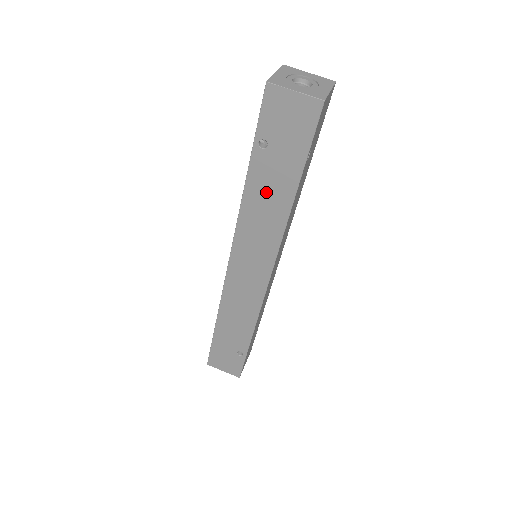
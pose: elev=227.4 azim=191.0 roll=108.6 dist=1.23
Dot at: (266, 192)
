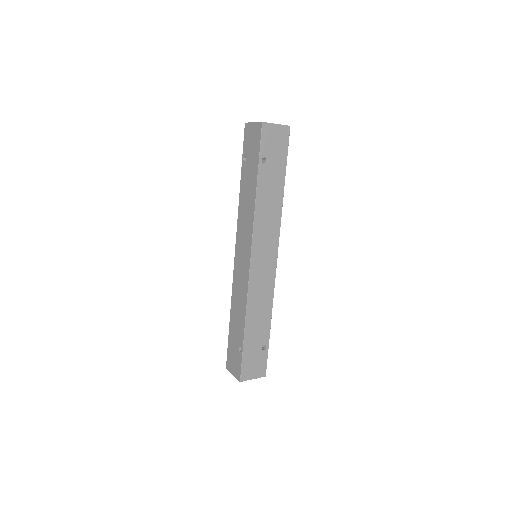
Dot at: (247, 190)
